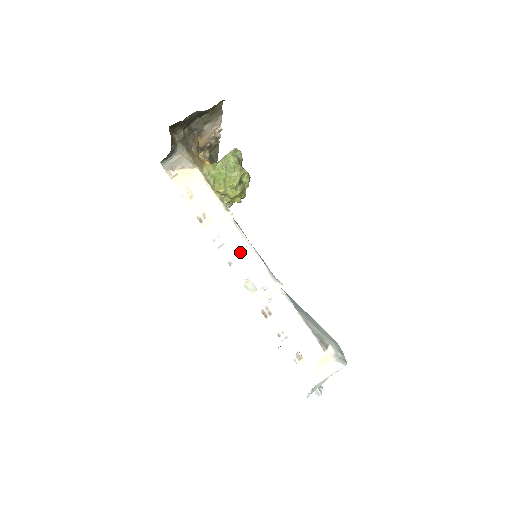
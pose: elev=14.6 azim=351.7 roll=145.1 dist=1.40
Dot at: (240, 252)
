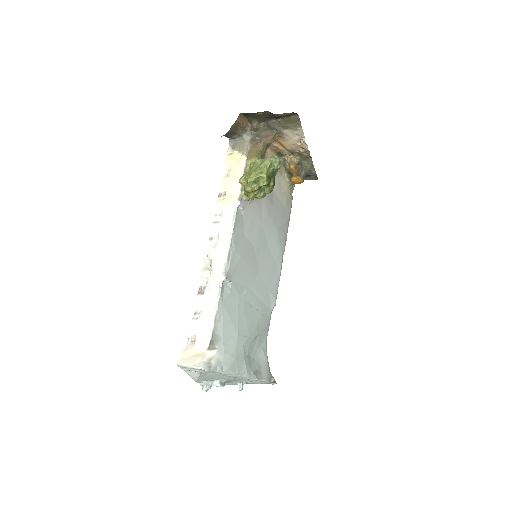
Dot at: (221, 235)
